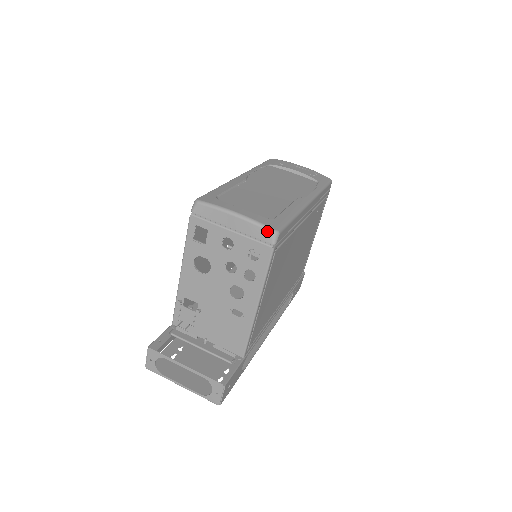
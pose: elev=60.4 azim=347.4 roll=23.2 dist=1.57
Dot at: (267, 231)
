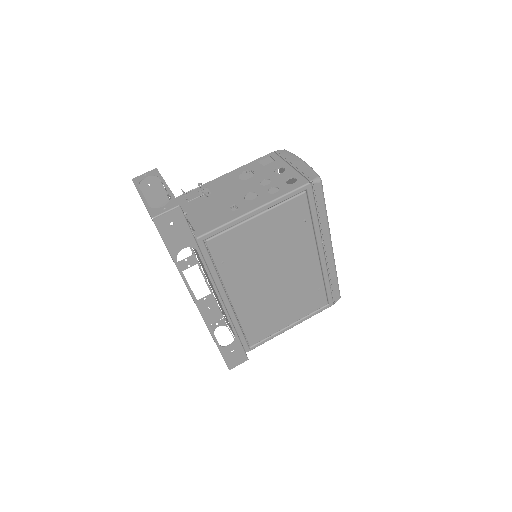
Dot at: (315, 174)
